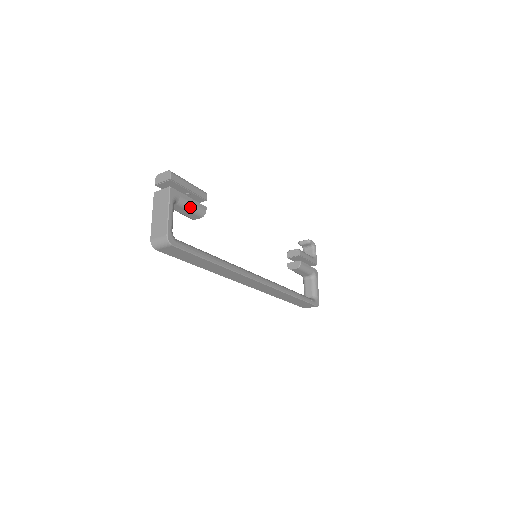
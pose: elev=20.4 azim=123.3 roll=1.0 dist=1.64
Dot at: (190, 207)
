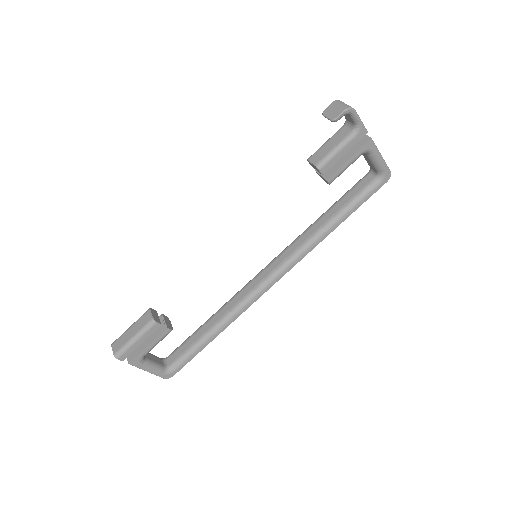
Dot at: occluded
